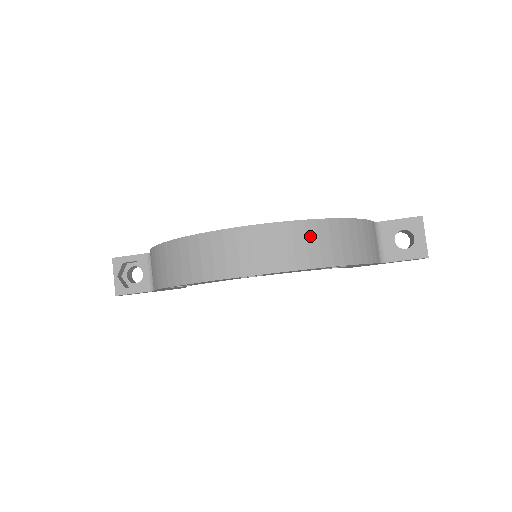
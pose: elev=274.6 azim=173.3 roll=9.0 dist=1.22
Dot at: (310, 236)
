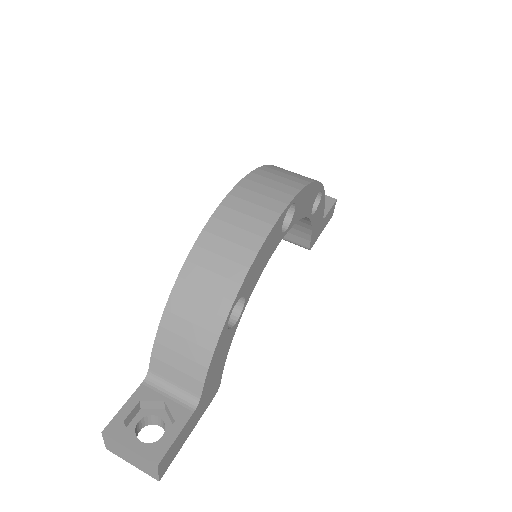
Dot at: (285, 170)
